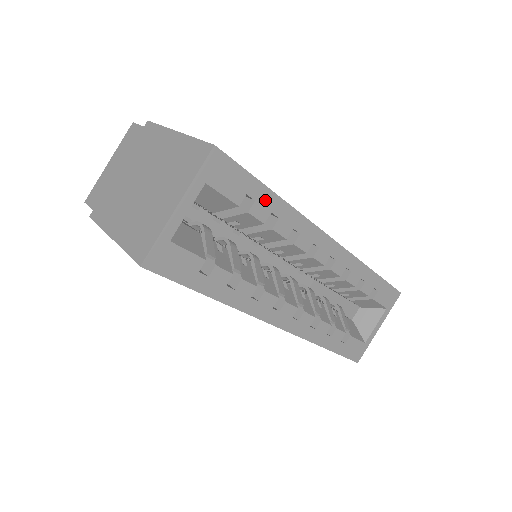
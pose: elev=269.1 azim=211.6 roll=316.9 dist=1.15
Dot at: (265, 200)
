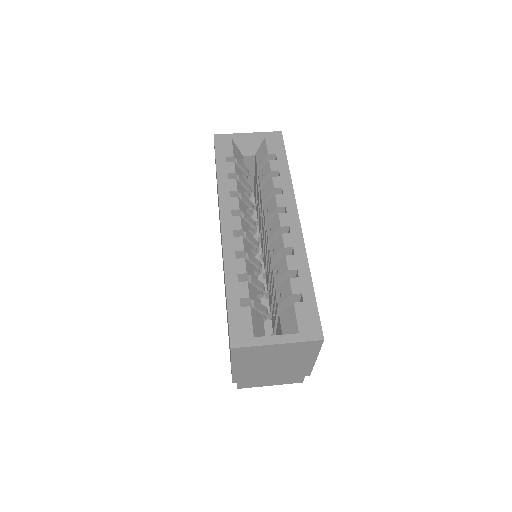
Dot at: (281, 164)
